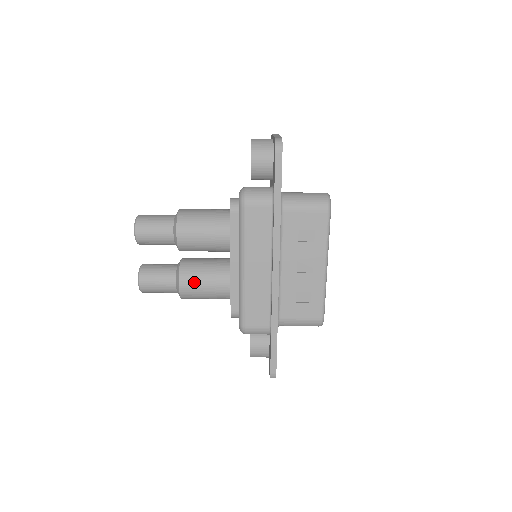
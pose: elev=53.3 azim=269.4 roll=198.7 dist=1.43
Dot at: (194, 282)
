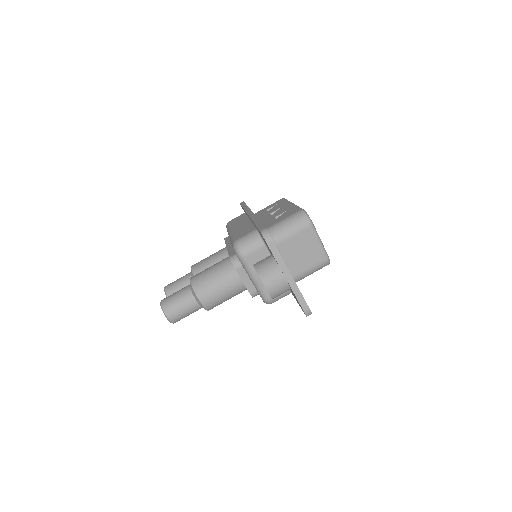
Dot at: occluded
